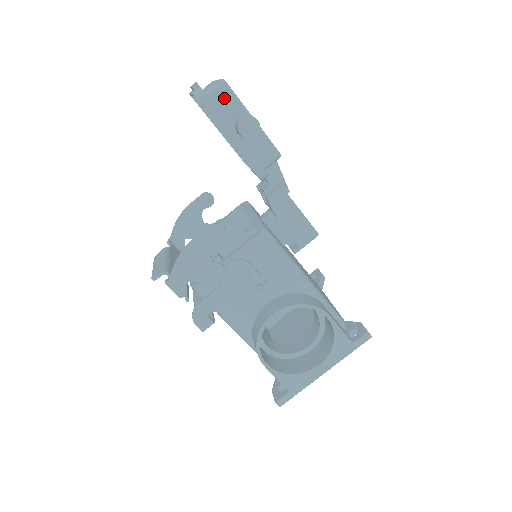
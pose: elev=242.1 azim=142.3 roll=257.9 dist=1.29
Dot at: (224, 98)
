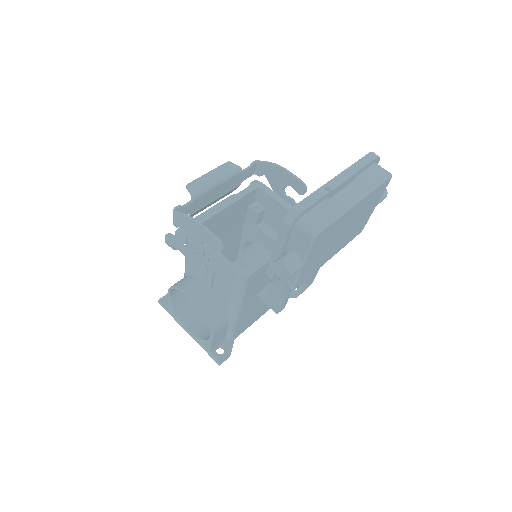
Dot at: (302, 238)
